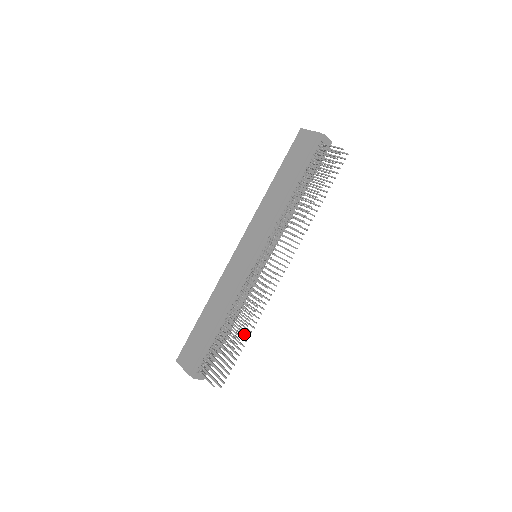
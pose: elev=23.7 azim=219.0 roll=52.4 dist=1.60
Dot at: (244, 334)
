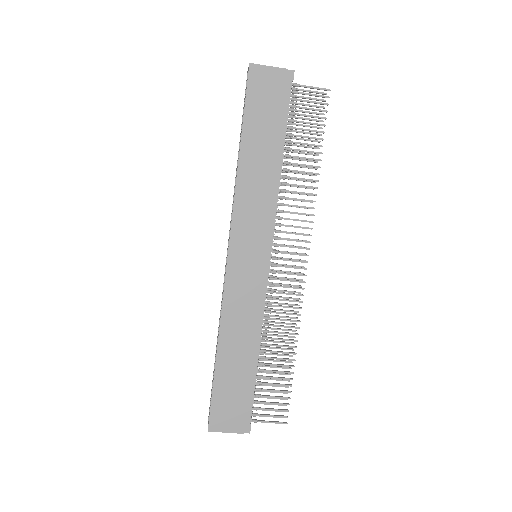
Dot at: occluded
